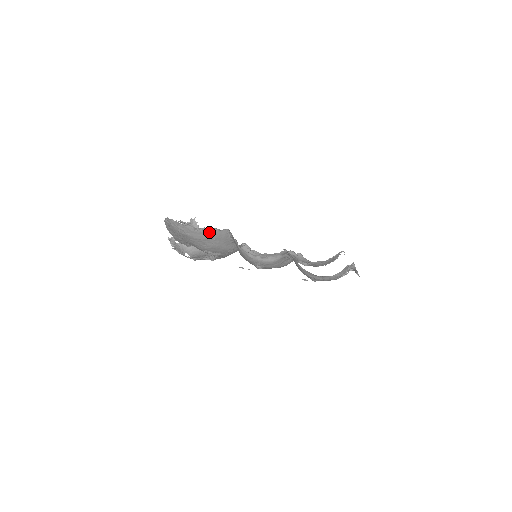
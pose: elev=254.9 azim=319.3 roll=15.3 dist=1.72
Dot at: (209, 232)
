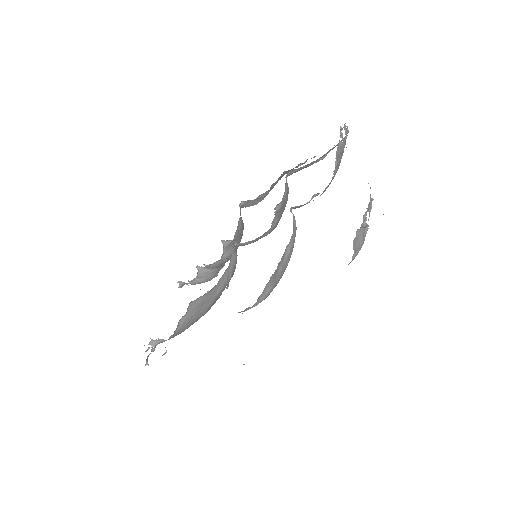
Dot at: (180, 327)
